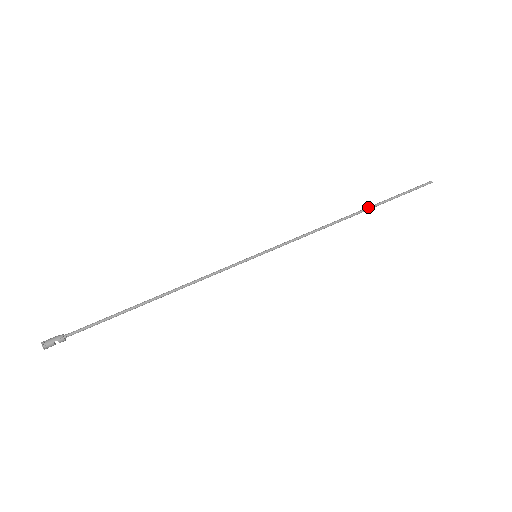
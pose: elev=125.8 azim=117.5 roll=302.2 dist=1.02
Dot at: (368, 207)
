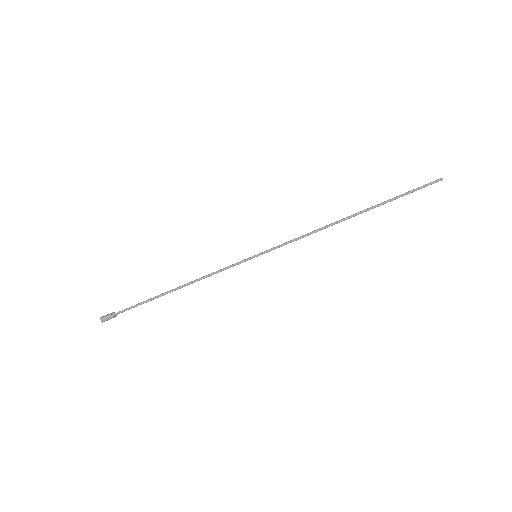
Dot at: occluded
